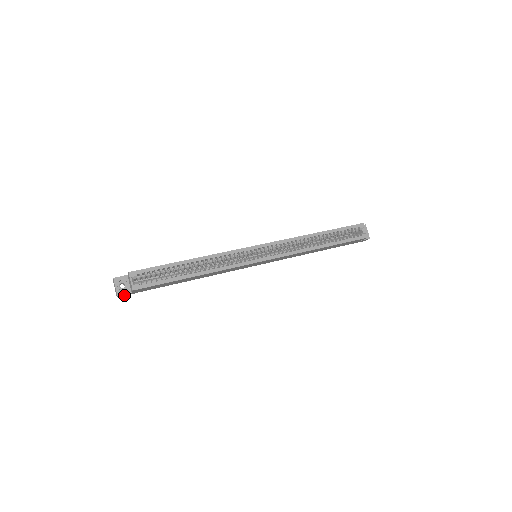
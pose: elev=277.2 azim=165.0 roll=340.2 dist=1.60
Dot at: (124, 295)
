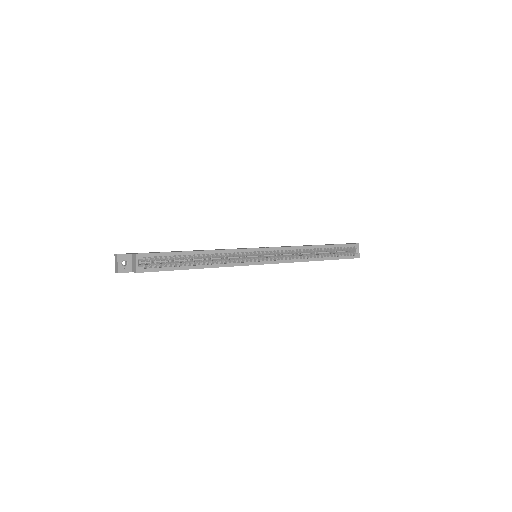
Dot at: occluded
